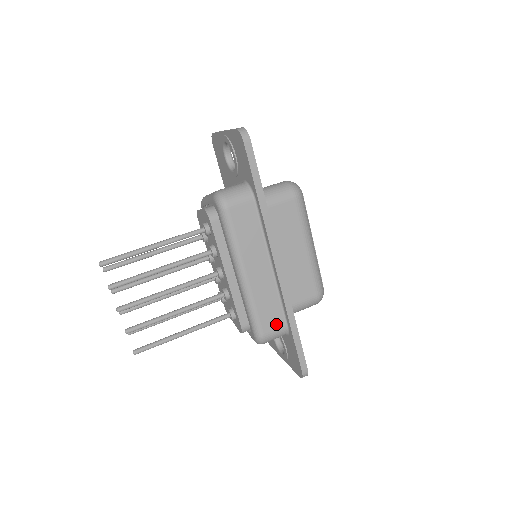
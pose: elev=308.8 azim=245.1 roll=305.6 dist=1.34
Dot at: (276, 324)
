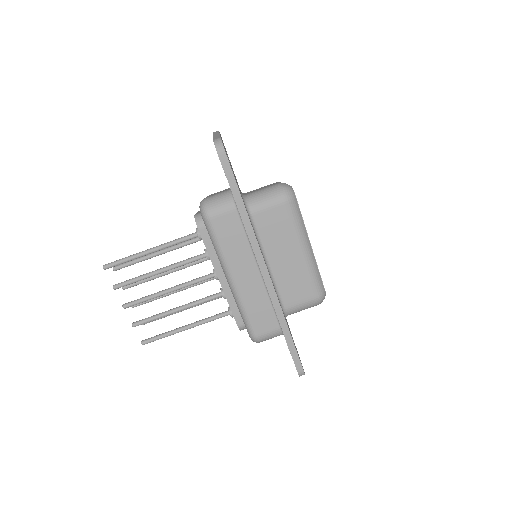
Dot at: (269, 326)
